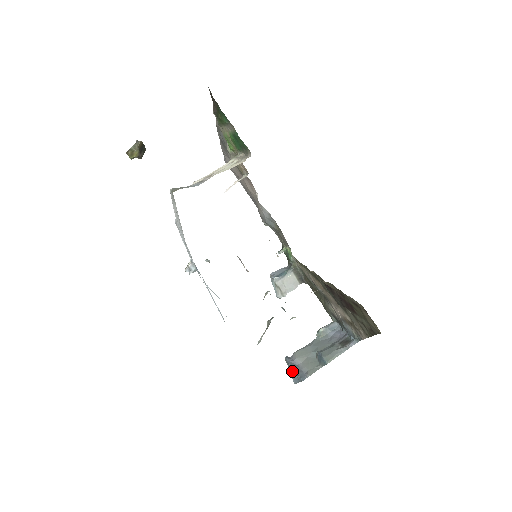
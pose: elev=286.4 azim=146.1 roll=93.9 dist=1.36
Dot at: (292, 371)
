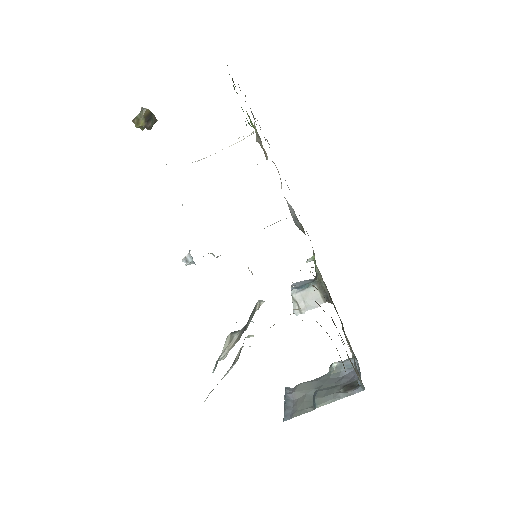
Dot at: occluded
